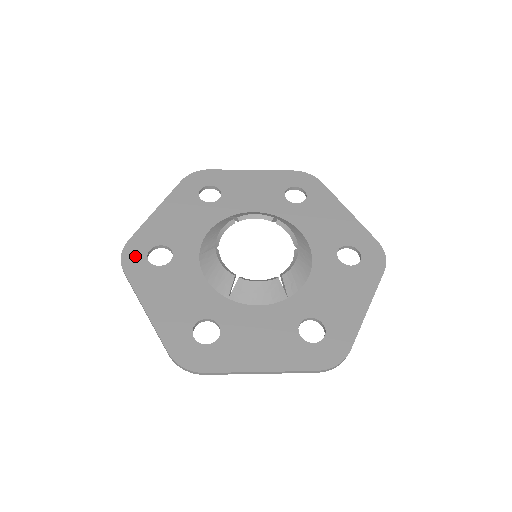
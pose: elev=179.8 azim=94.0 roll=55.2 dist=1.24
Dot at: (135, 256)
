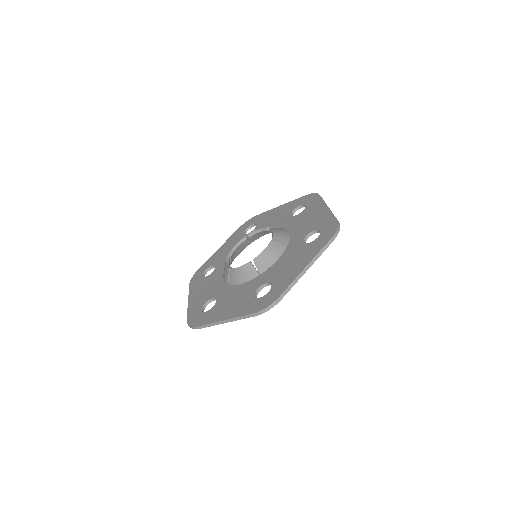
Dot at: (198, 275)
